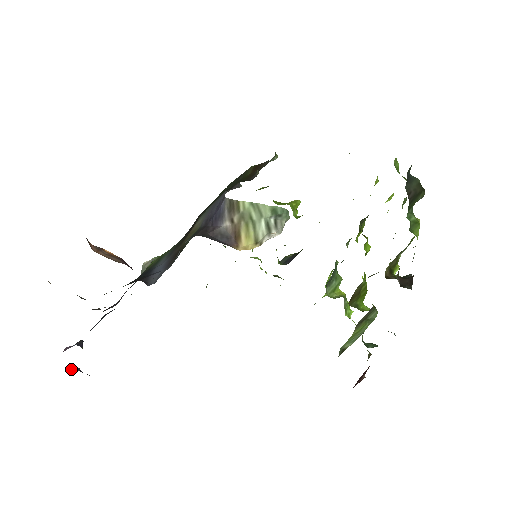
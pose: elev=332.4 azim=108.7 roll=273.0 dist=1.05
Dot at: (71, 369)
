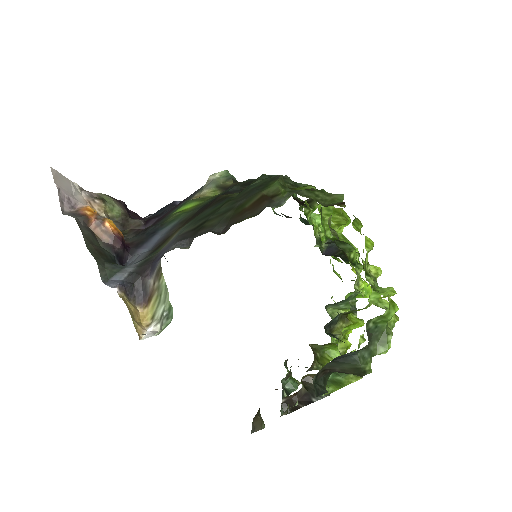
Dot at: occluded
